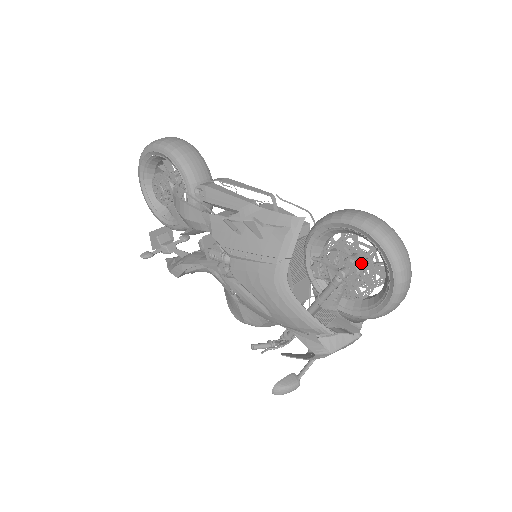
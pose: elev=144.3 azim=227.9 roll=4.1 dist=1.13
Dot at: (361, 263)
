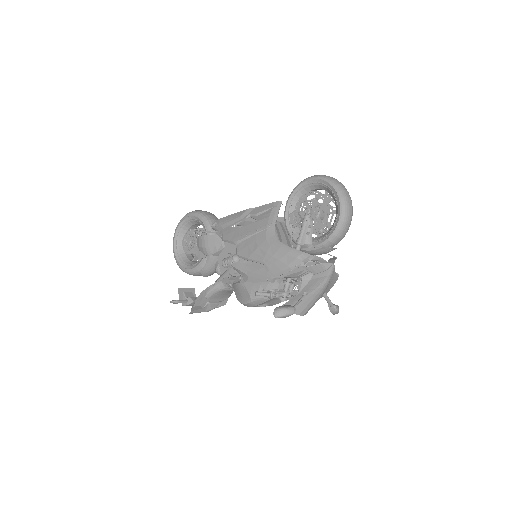
Dot at: occluded
